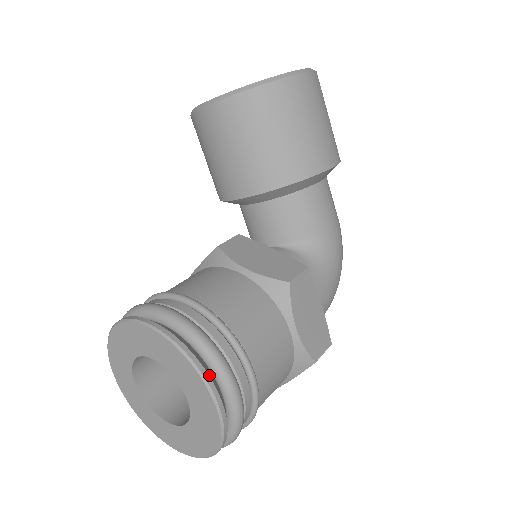
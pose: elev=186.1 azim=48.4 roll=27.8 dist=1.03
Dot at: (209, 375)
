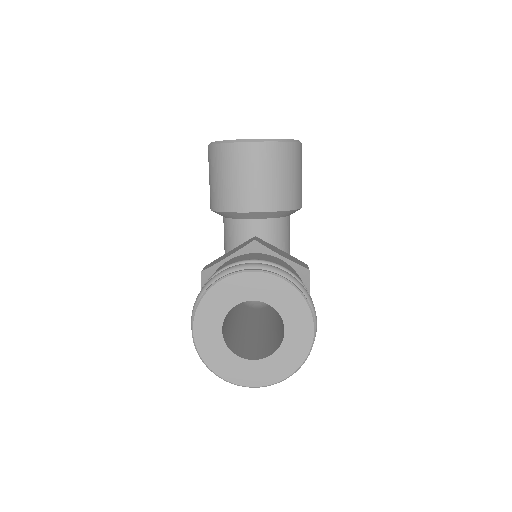
Dot at: (312, 311)
